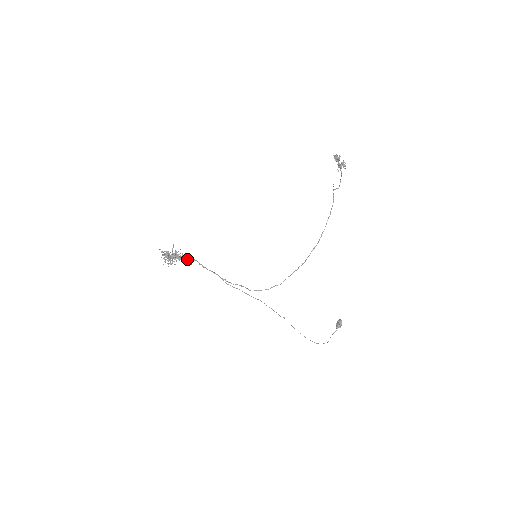
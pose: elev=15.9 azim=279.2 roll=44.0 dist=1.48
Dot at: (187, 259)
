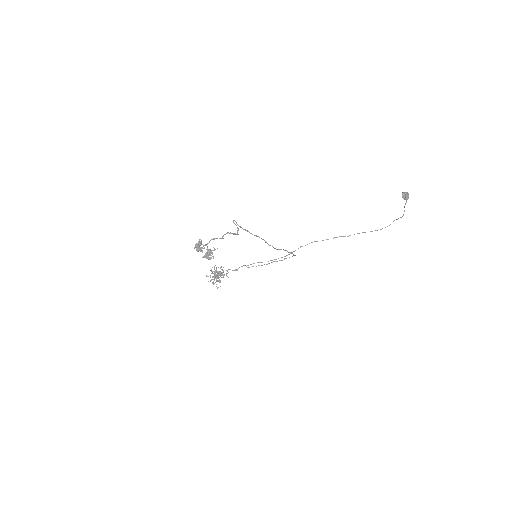
Dot at: (224, 275)
